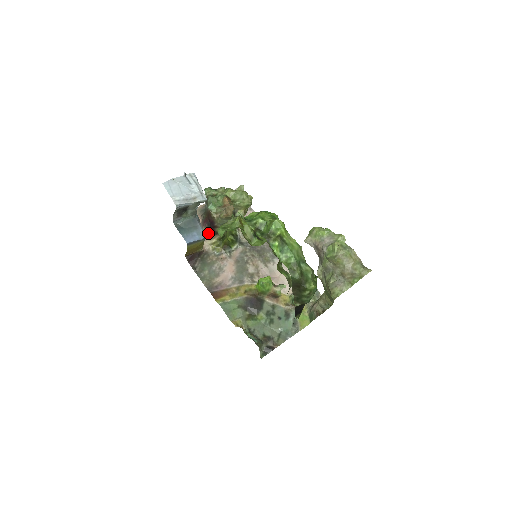
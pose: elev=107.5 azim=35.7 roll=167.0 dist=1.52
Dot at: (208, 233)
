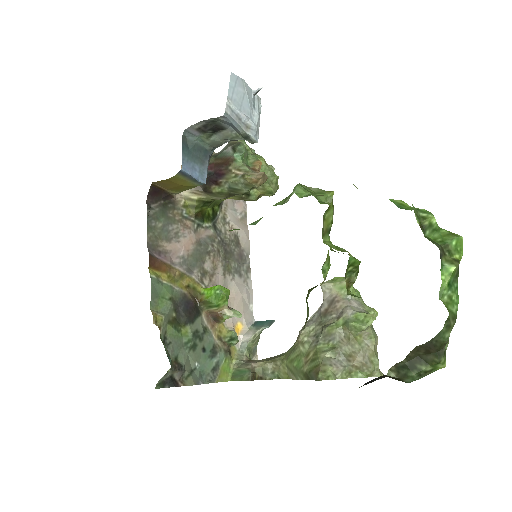
Dot at: occluded
